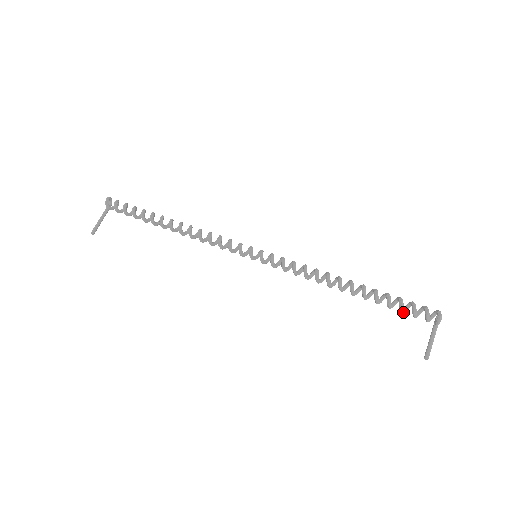
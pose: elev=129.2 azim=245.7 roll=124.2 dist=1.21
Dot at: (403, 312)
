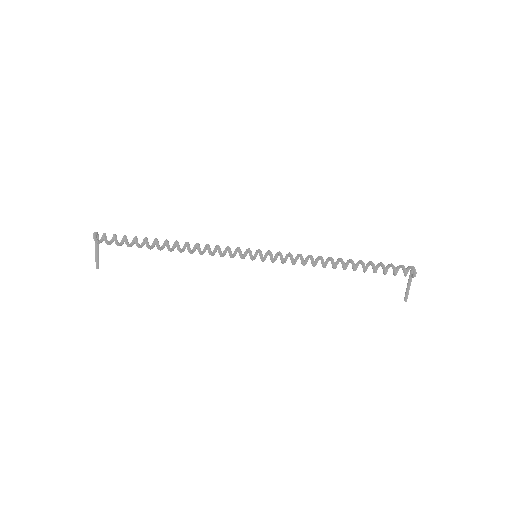
Dot at: occluded
